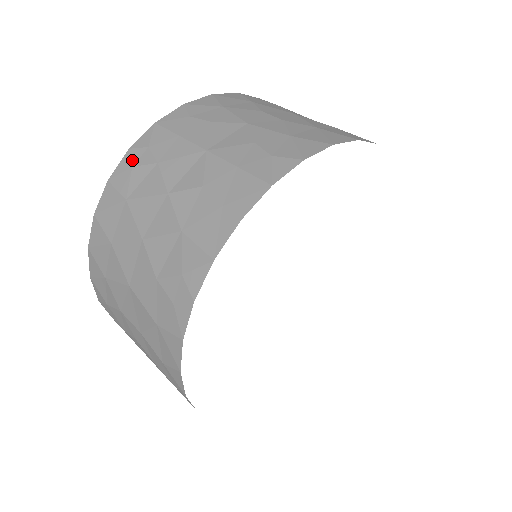
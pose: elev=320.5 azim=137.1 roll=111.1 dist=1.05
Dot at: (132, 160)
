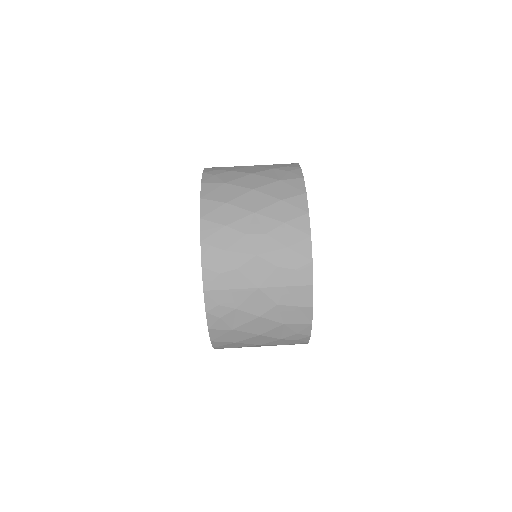
Dot at: (216, 316)
